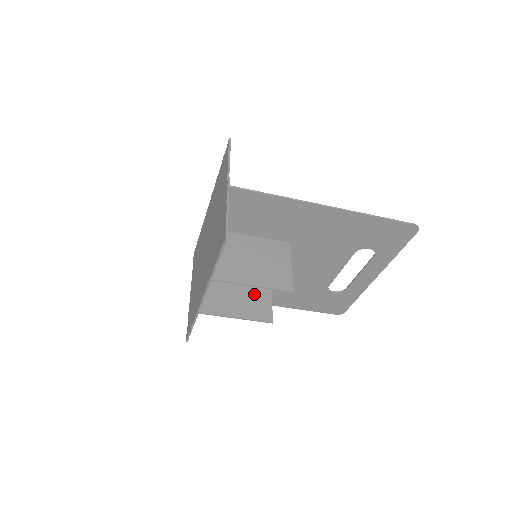
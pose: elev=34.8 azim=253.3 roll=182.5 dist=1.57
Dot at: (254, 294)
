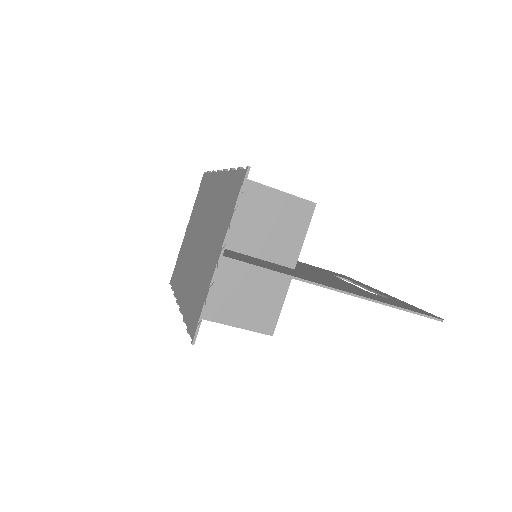
Dot at: occluded
